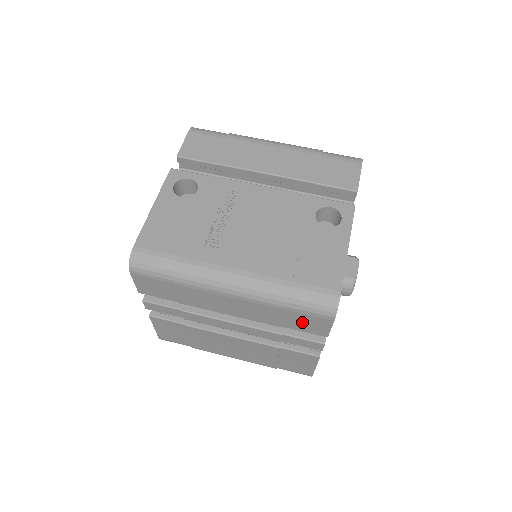
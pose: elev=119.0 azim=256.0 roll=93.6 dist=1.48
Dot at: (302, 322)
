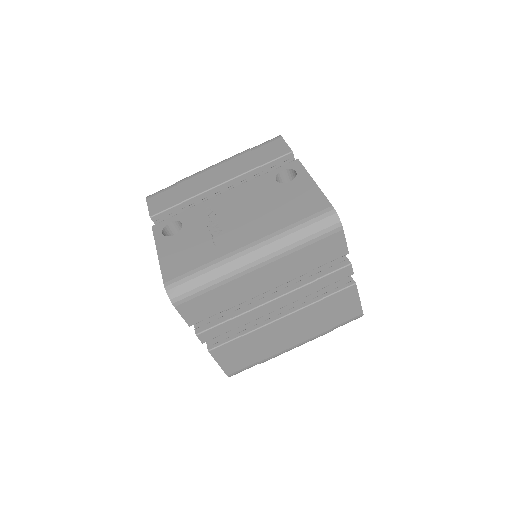
Dot at: (323, 252)
